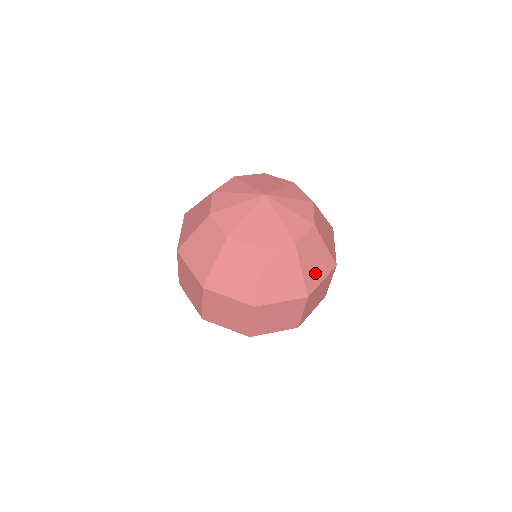
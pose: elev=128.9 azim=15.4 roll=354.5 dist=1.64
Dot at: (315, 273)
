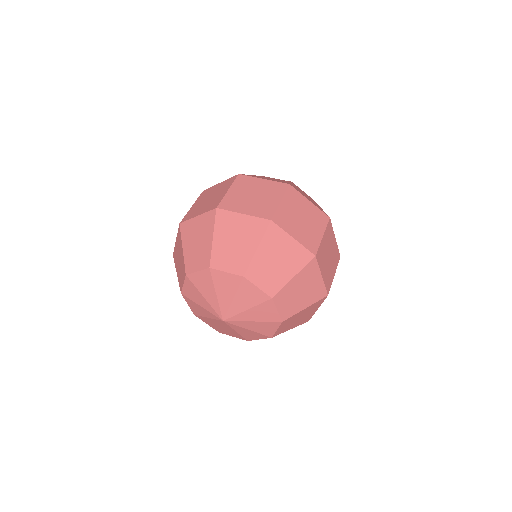
Dot at: occluded
